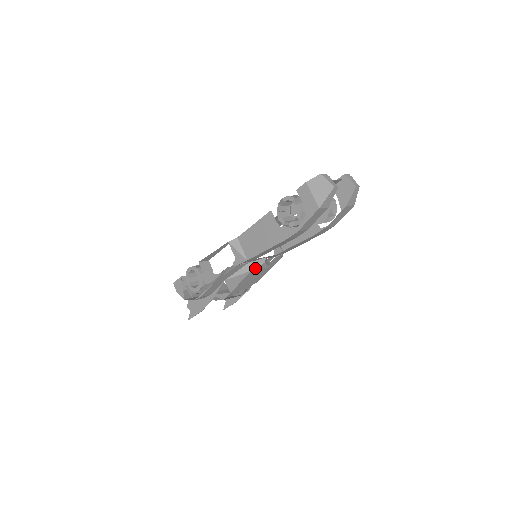
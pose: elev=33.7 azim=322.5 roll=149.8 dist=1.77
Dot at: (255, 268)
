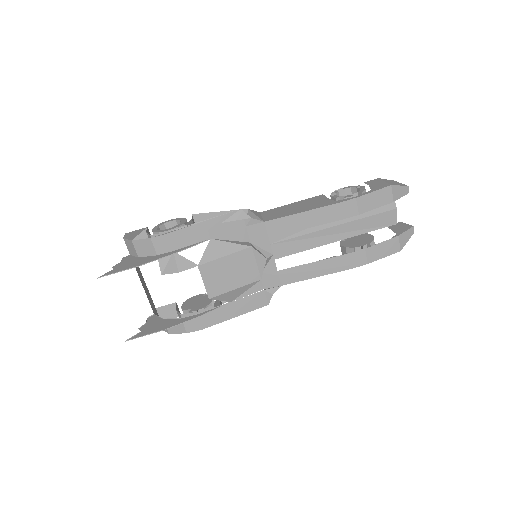
Dot at: (256, 251)
